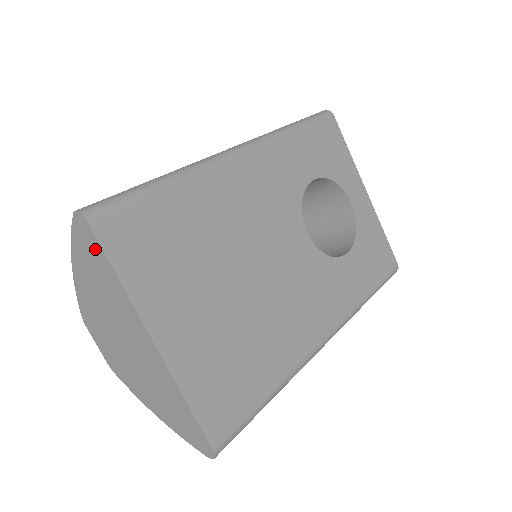
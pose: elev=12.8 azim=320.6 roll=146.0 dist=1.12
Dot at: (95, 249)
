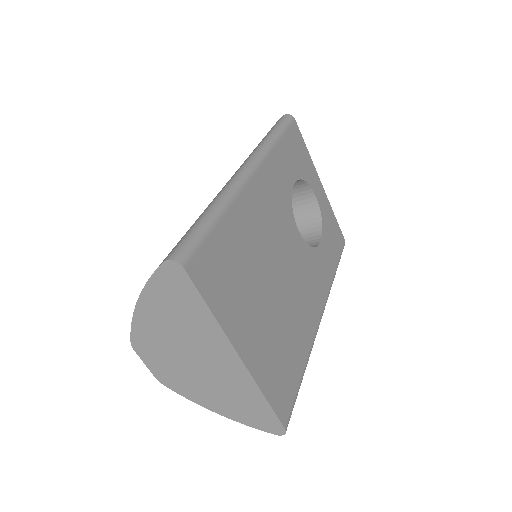
Dot at: (186, 290)
